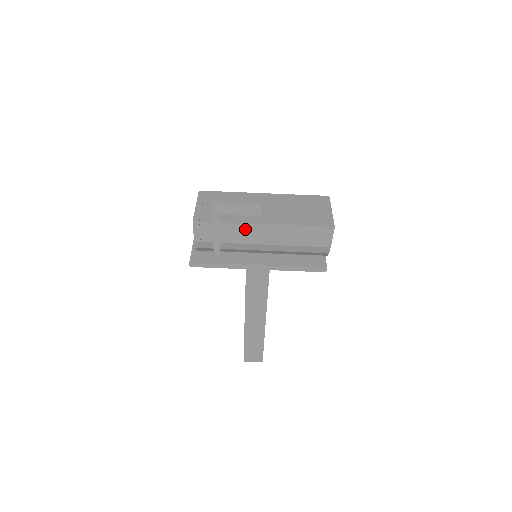
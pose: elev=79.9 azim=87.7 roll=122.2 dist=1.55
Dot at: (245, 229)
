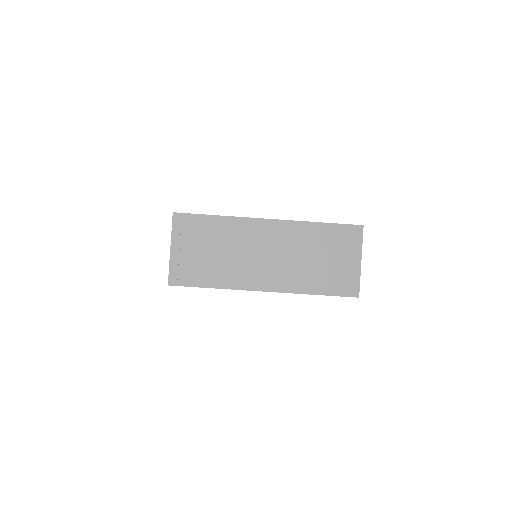
Dot at: occluded
